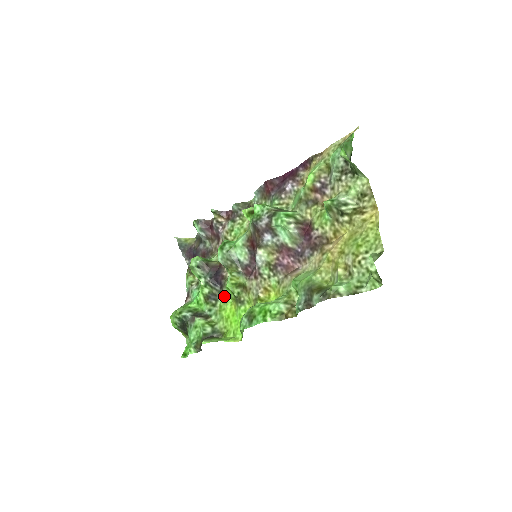
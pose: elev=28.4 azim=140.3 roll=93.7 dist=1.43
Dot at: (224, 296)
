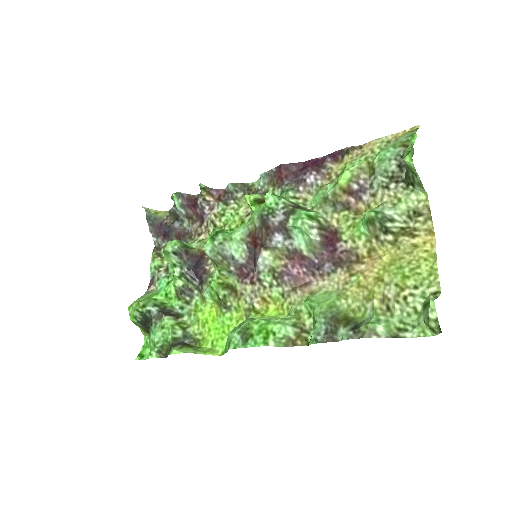
Dot at: (203, 294)
